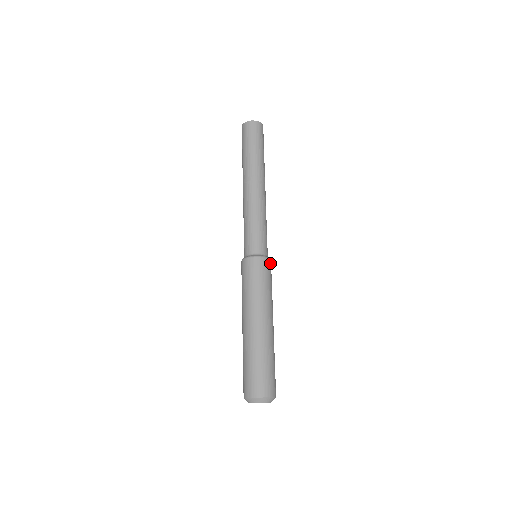
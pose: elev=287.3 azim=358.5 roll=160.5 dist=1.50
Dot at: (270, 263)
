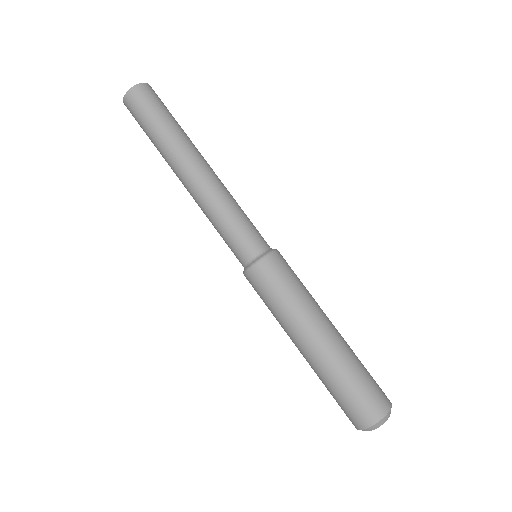
Dot at: (279, 255)
